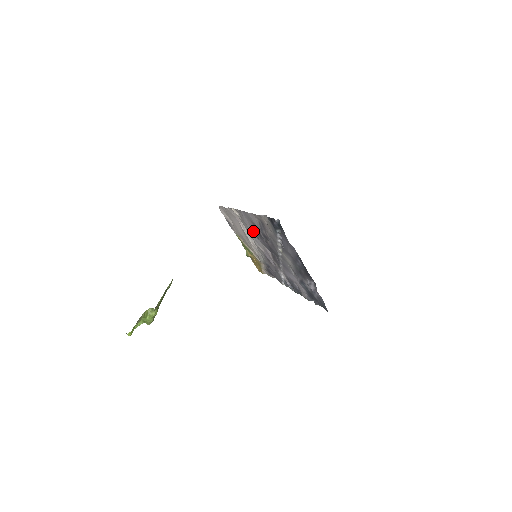
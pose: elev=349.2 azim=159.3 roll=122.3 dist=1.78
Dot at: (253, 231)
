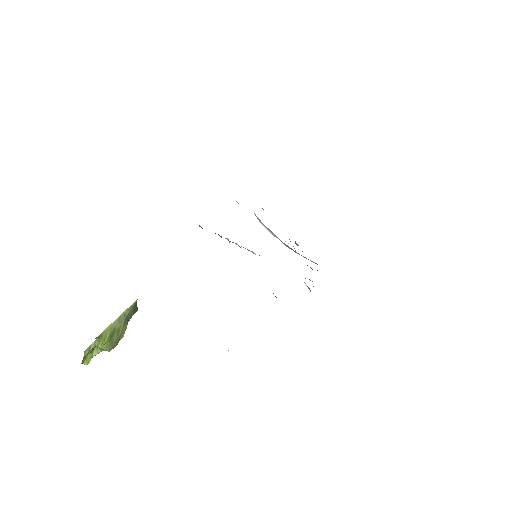
Dot at: occluded
